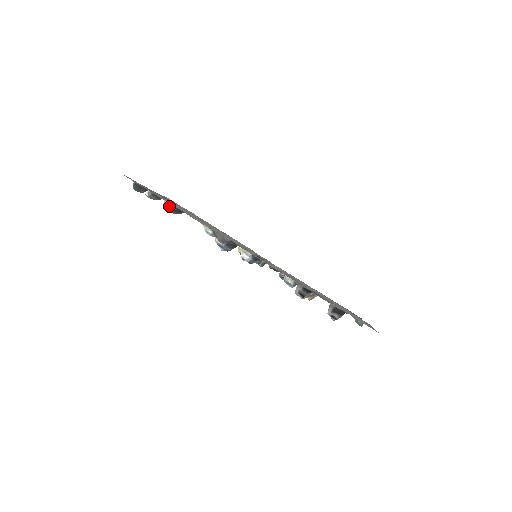
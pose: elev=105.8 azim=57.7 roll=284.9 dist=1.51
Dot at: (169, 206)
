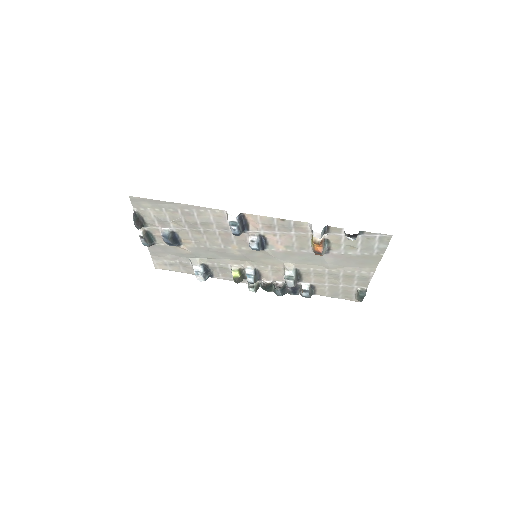
Dot at: (167, 232)
